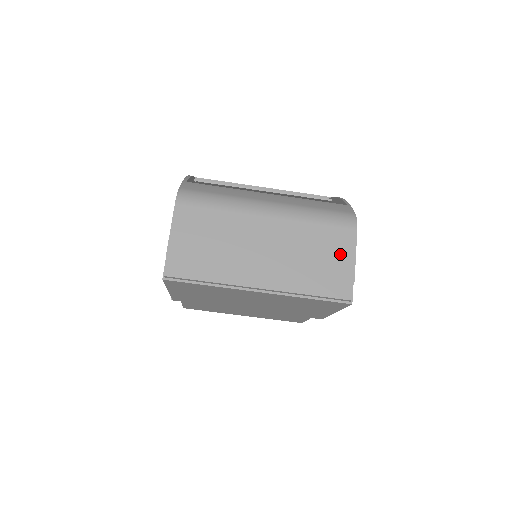
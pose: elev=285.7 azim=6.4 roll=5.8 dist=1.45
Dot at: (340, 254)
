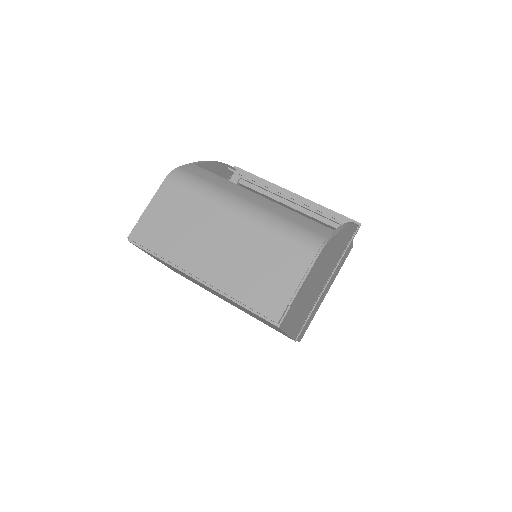
Dot at: (288, 273)
